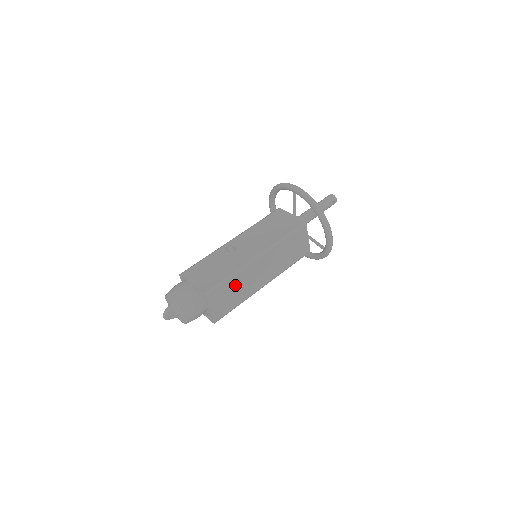
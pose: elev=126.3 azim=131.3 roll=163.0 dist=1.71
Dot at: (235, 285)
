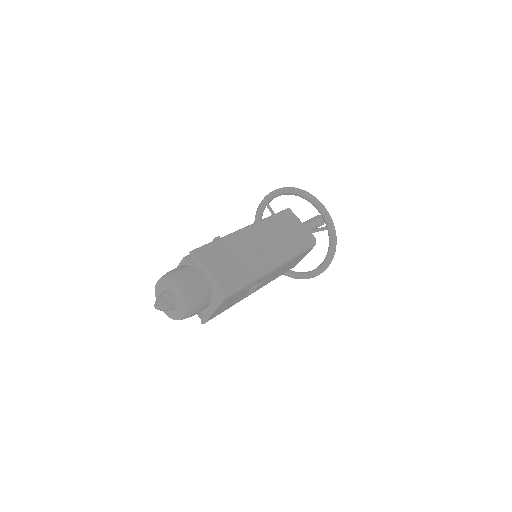
Dot at: (231, 250)
